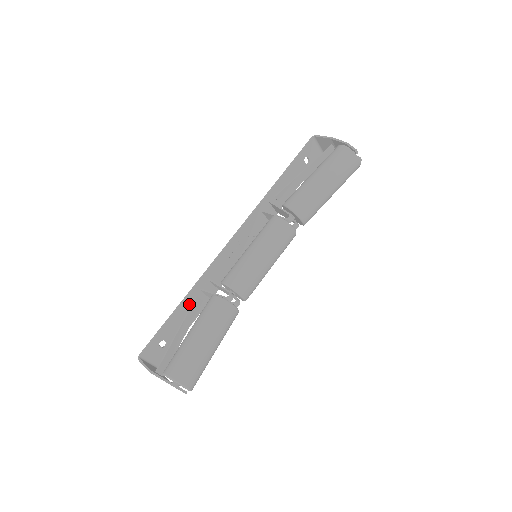
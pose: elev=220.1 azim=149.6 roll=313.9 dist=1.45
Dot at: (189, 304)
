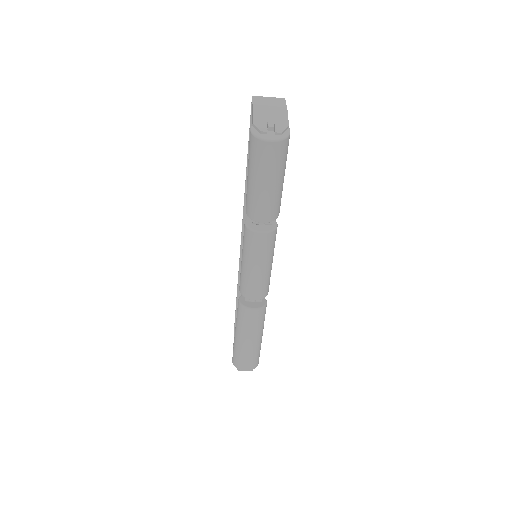
Dot at: occluded
